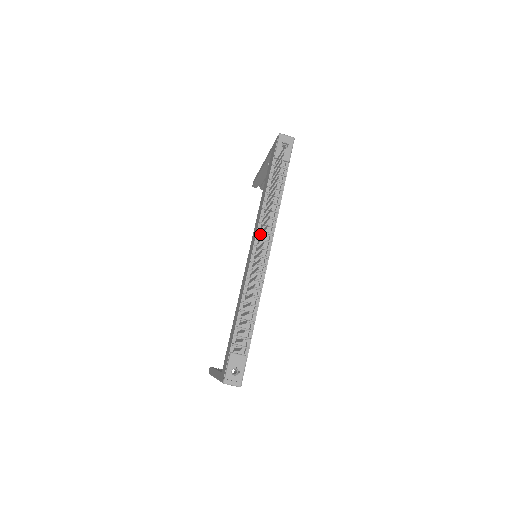
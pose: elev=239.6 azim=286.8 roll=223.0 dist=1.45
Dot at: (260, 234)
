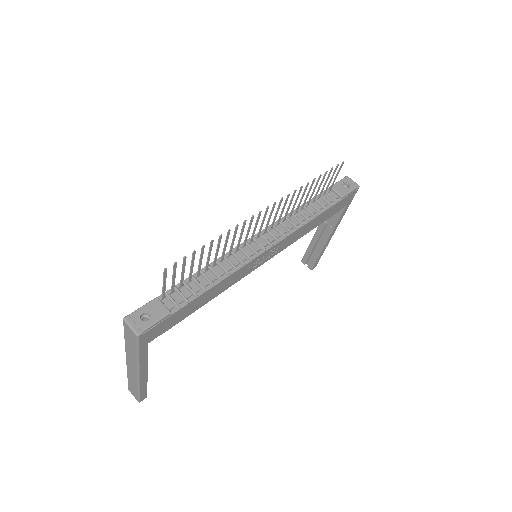
Dot at: occluded
